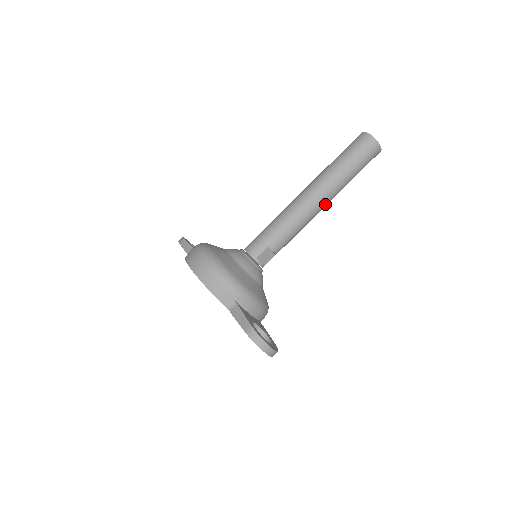
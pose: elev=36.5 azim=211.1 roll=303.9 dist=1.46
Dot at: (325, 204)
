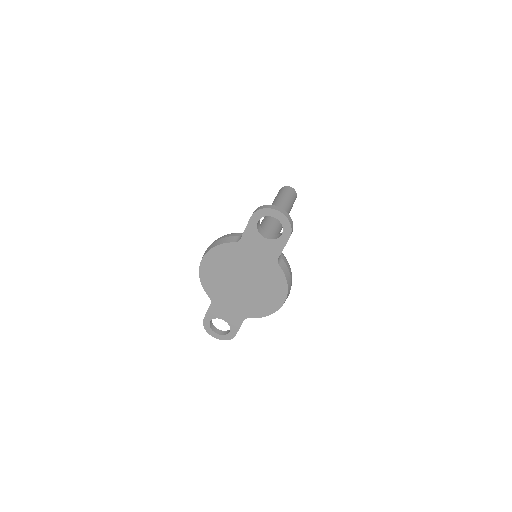
Dot at: occluded
